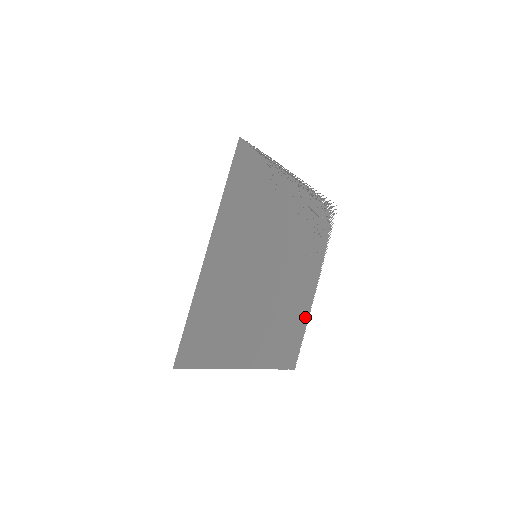
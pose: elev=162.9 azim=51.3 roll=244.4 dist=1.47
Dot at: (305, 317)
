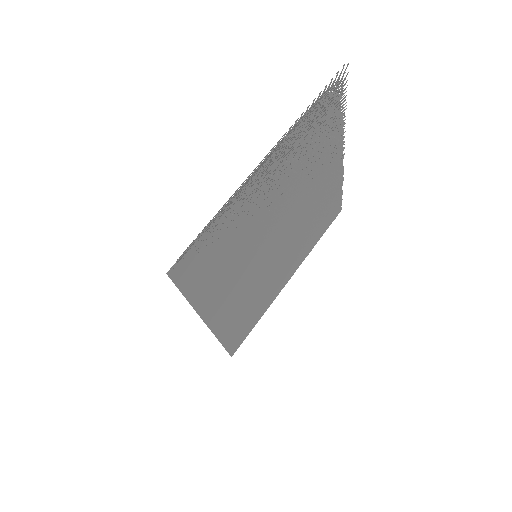
Dot at: (338, 182)
